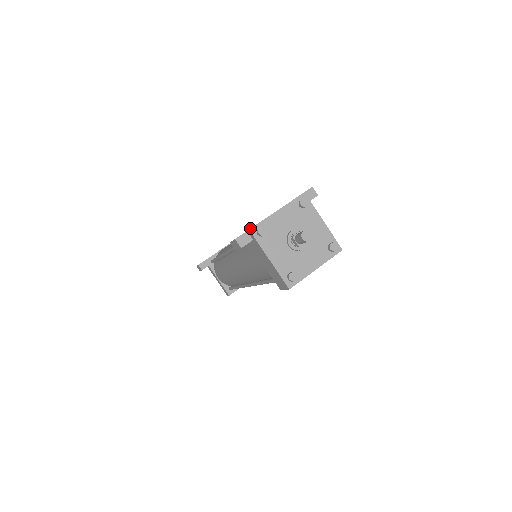
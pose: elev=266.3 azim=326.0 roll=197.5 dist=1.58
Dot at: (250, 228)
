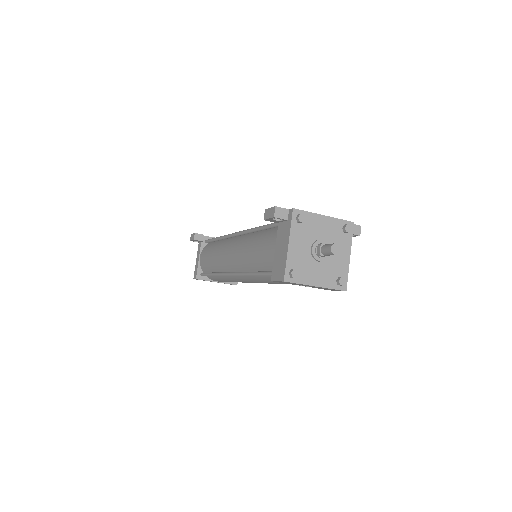
Dot at: occluded
